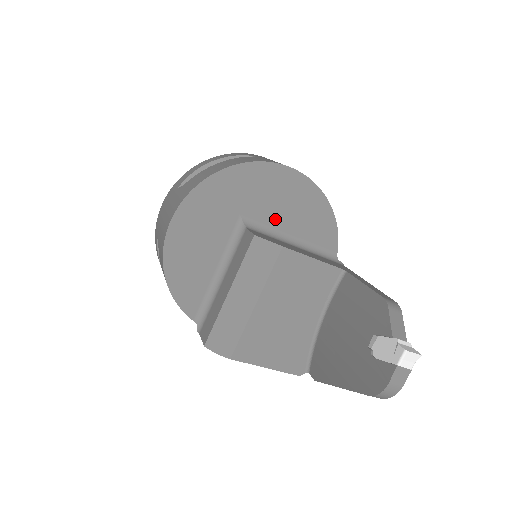
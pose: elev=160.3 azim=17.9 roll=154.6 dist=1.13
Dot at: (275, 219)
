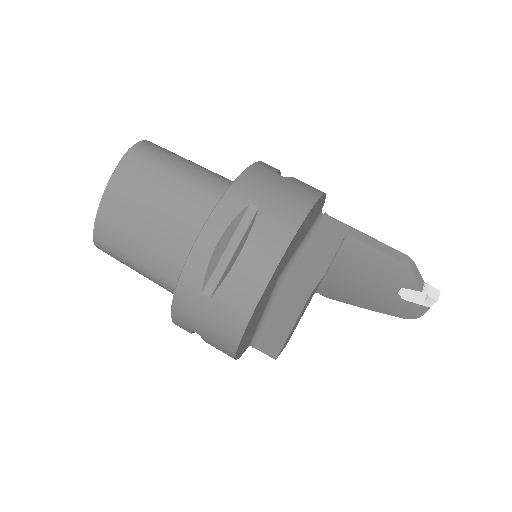
Dot at: (296, 247)
